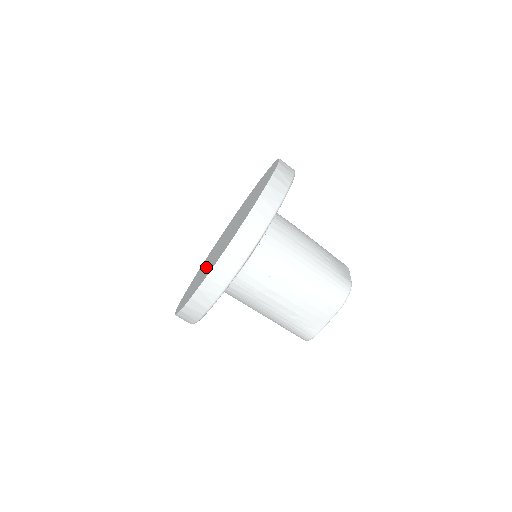
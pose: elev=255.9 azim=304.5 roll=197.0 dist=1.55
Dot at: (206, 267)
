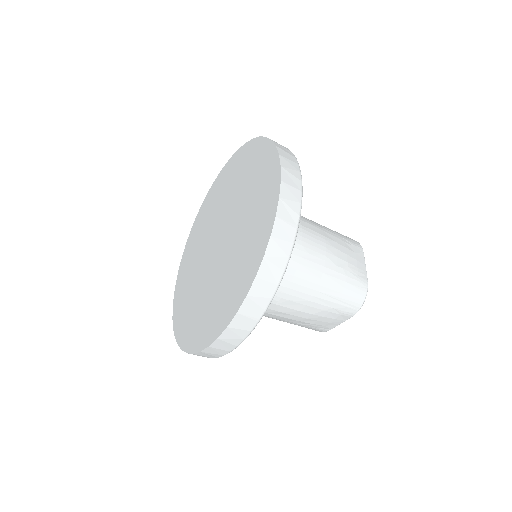
Dot at: (201, 287)
